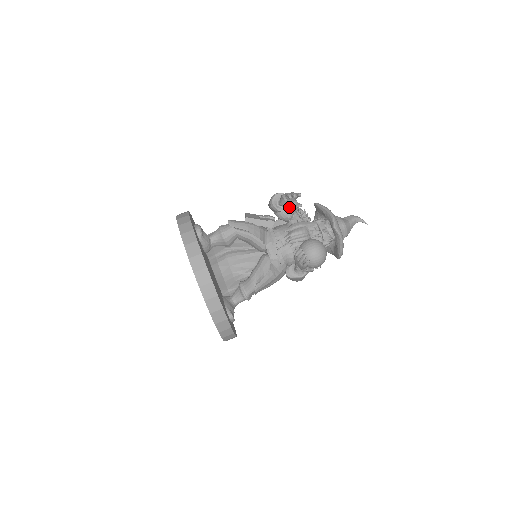
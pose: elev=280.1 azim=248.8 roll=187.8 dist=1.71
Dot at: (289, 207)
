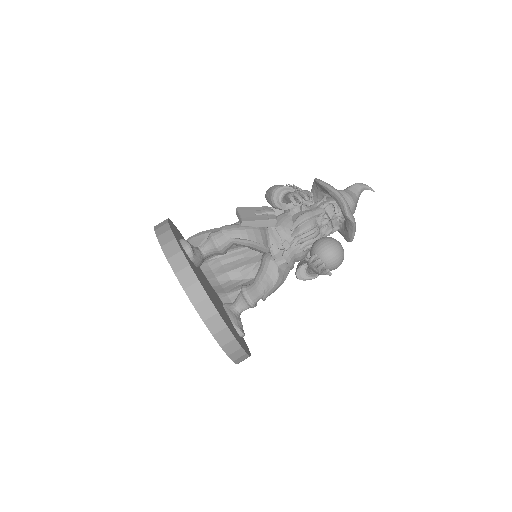
Dot at: occluded
